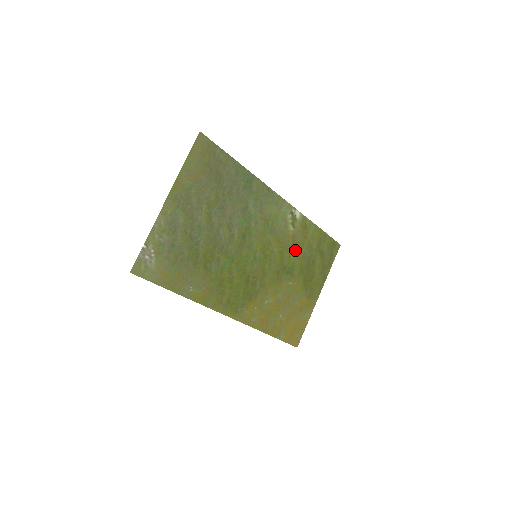
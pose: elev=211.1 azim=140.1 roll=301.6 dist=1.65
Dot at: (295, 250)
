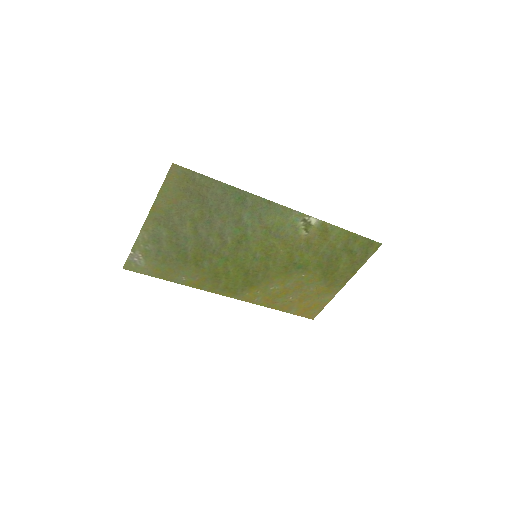
Dot at: (310, 250)
